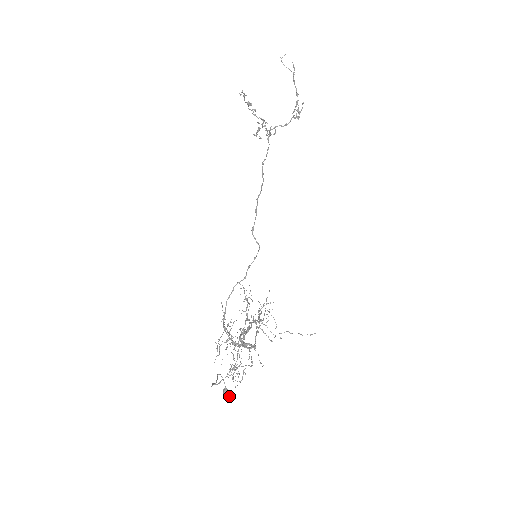
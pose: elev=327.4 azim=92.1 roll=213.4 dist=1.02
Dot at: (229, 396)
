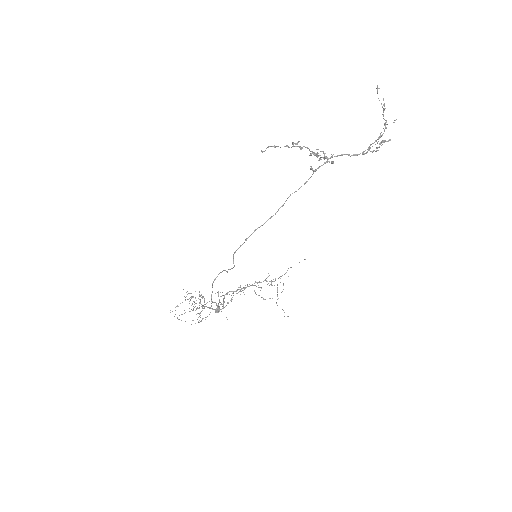
Dot at: (218, 312)
